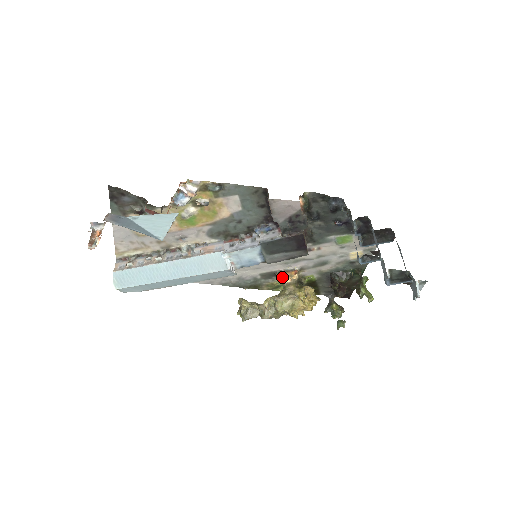
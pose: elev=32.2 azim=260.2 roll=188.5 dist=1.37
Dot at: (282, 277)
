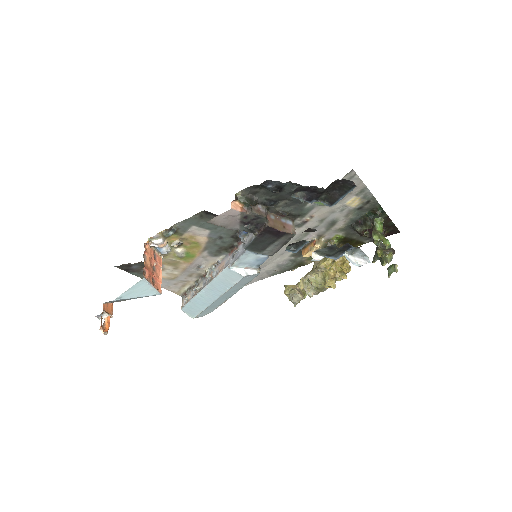
Dot at: (305, 253)
